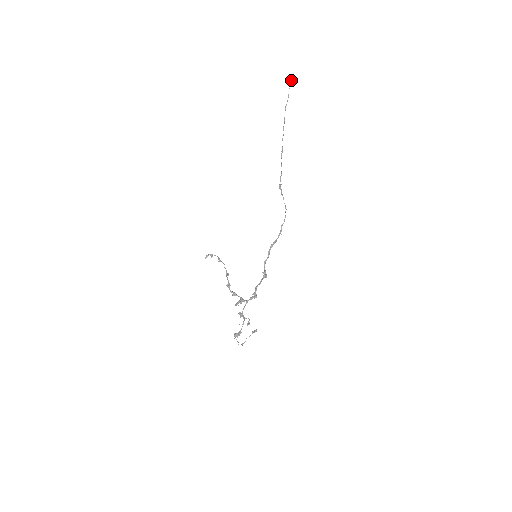
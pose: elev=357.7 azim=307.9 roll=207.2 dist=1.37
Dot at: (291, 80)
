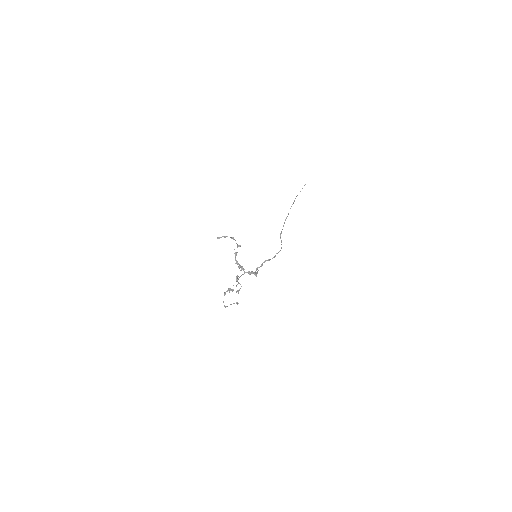
Dot at: occluded
